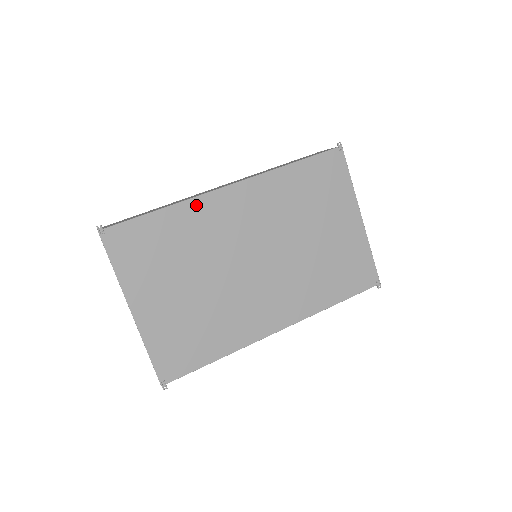
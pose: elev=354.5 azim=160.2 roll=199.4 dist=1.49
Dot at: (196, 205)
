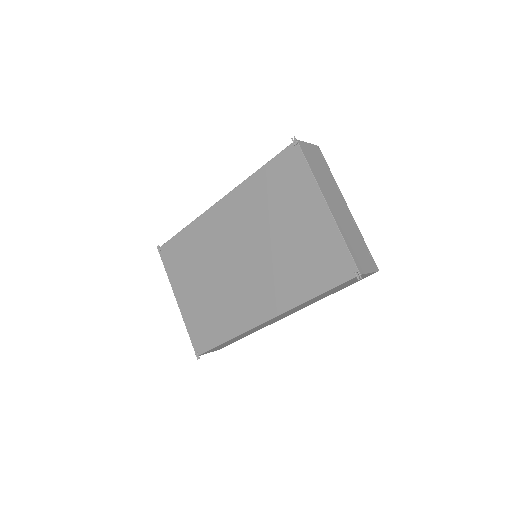
Dot at: (200, 222)
